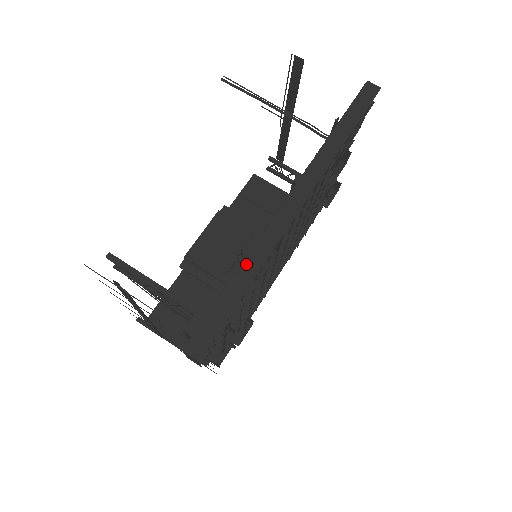
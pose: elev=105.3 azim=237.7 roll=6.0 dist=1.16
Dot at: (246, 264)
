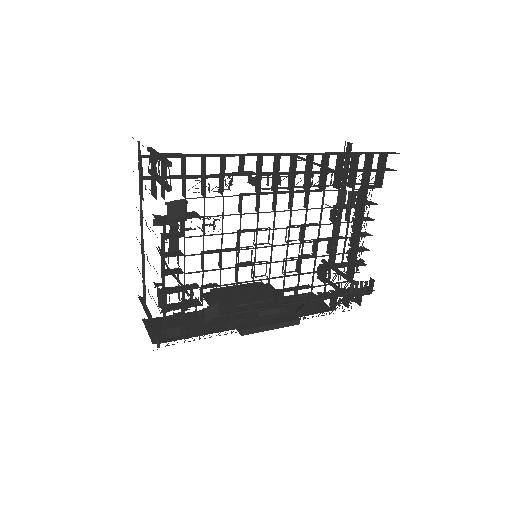
Dot at: (223, 154)
